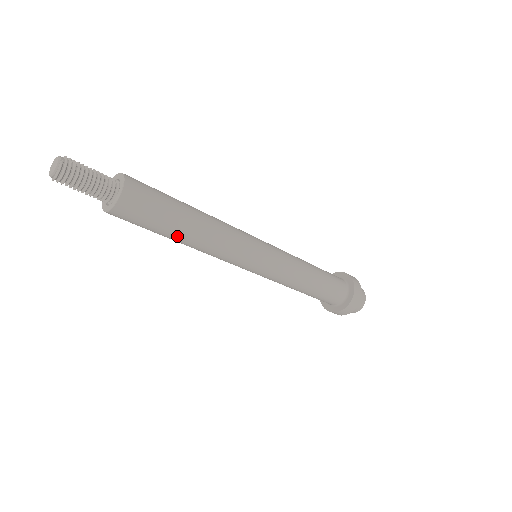
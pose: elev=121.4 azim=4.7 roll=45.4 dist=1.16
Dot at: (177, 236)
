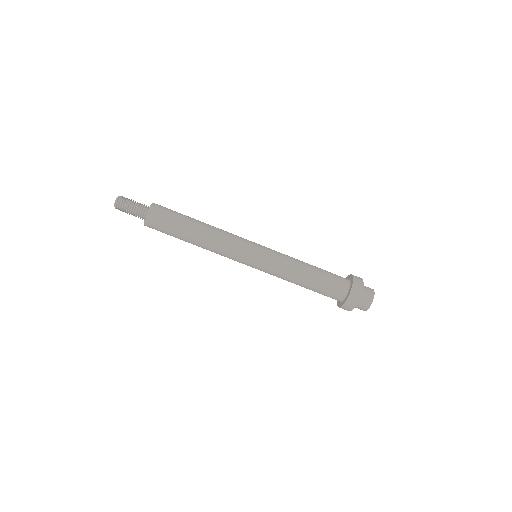
Dot at: (187, 237)
